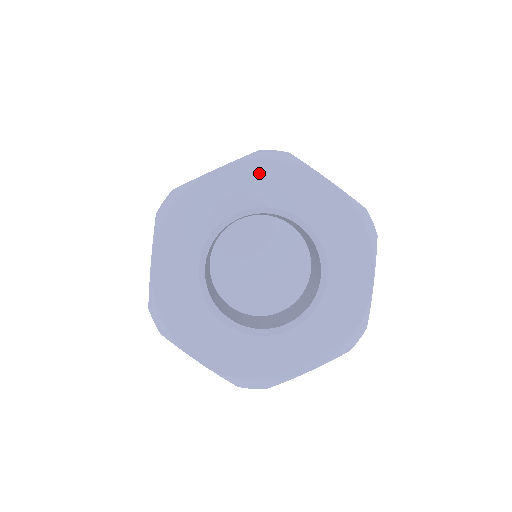
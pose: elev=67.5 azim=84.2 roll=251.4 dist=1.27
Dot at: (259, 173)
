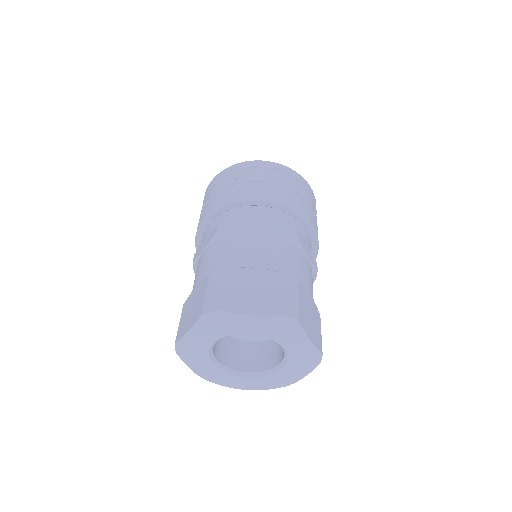
Dot at: (210, 326)
